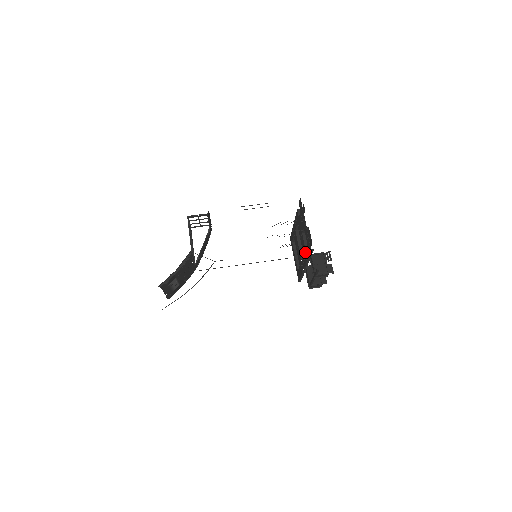
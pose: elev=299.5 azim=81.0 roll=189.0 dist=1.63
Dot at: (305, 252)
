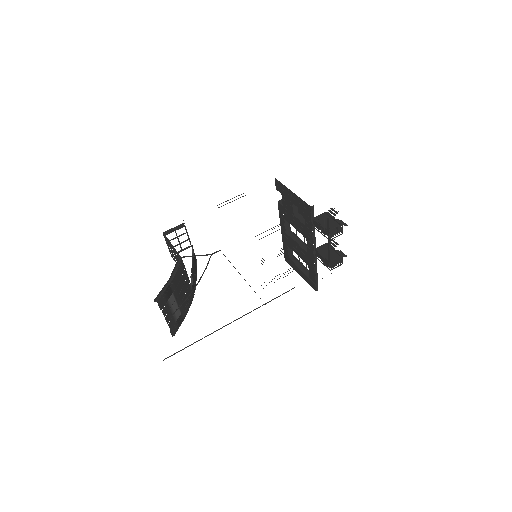
Dot at: (306, 229)
